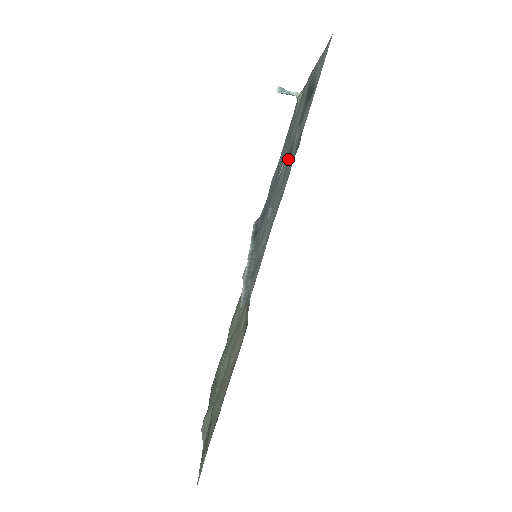
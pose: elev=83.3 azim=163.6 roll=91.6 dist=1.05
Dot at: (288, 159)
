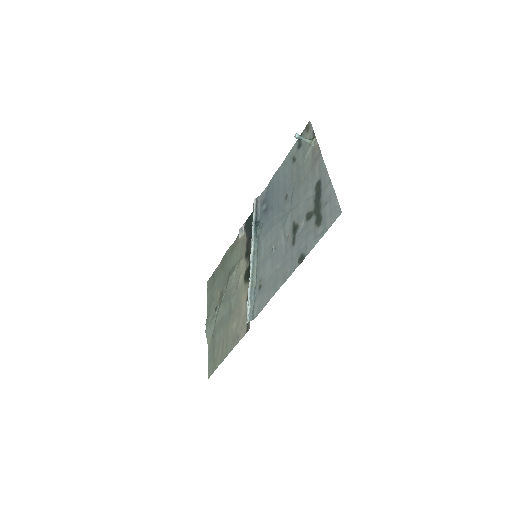
Dot at: (292, 232)
